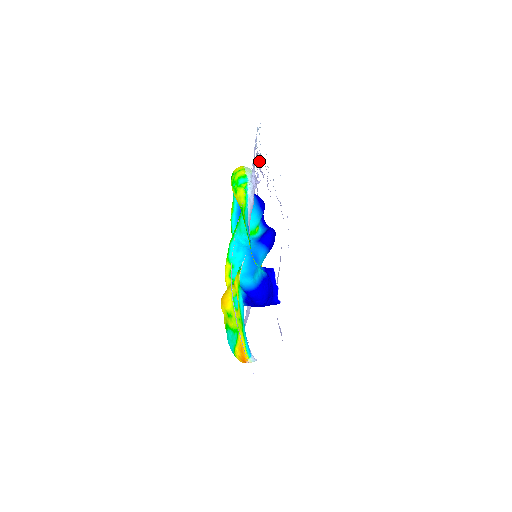
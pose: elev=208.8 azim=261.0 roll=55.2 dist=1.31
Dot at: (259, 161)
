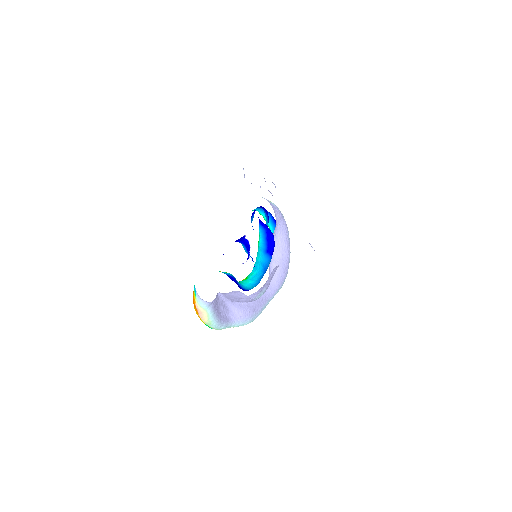
Dot at: occluded
